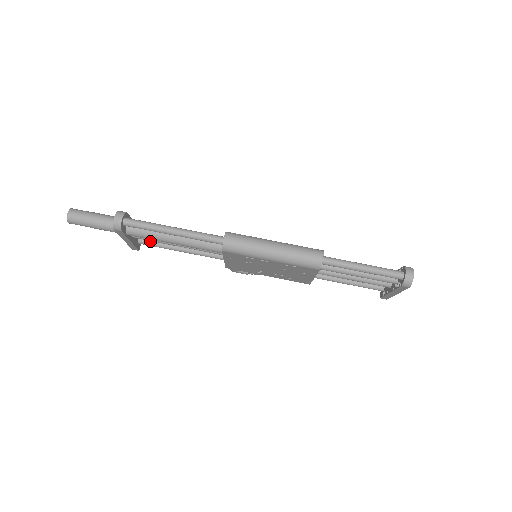
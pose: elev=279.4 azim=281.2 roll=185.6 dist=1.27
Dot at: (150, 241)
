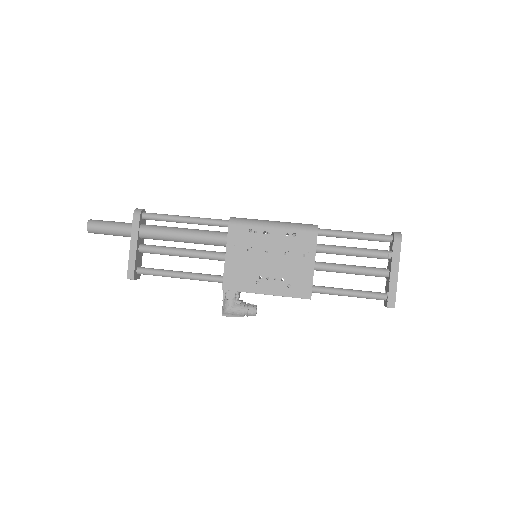
Dot at: (149, 268)
